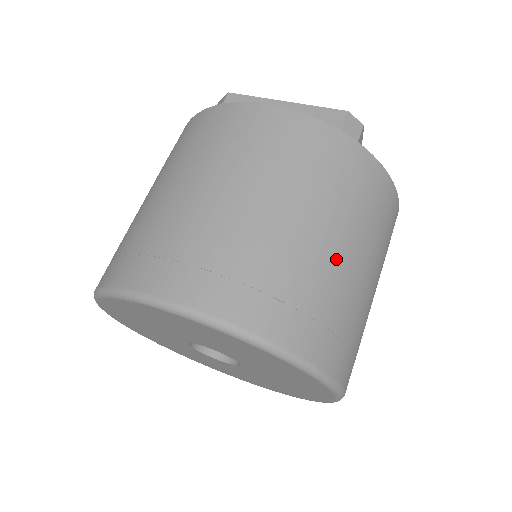
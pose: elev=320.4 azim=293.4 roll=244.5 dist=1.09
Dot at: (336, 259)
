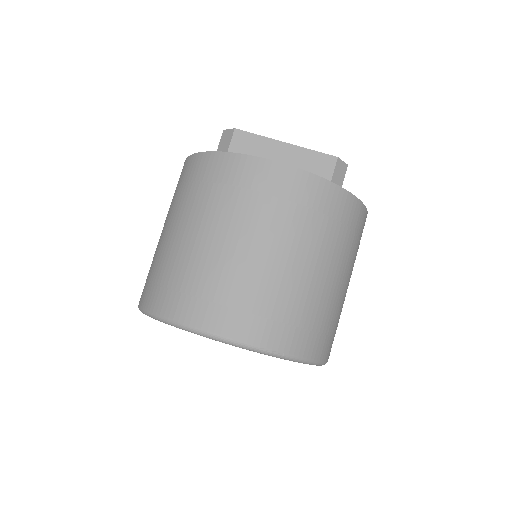
Dot at: (330, 286)
